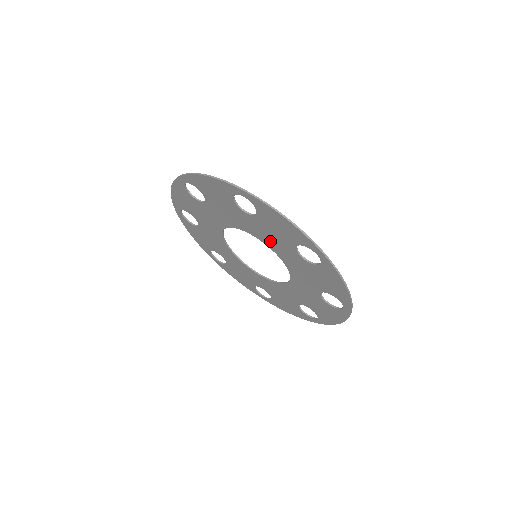
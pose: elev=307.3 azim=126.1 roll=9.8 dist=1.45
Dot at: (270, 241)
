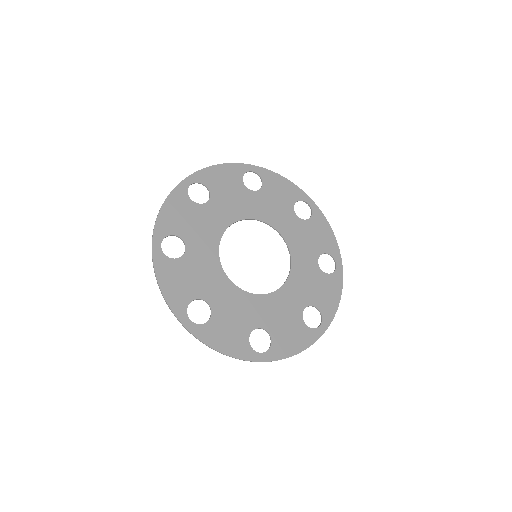
Dot at: (240, 303)
